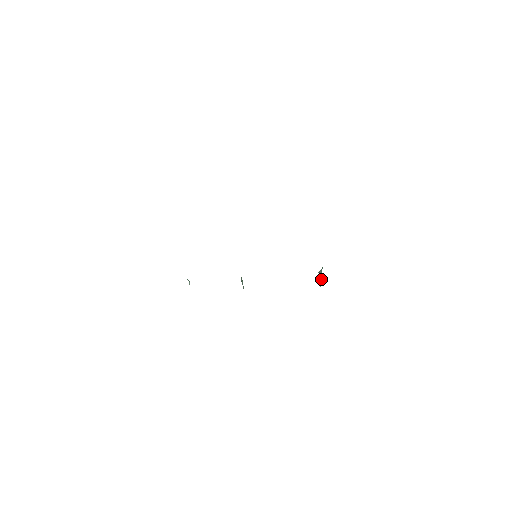
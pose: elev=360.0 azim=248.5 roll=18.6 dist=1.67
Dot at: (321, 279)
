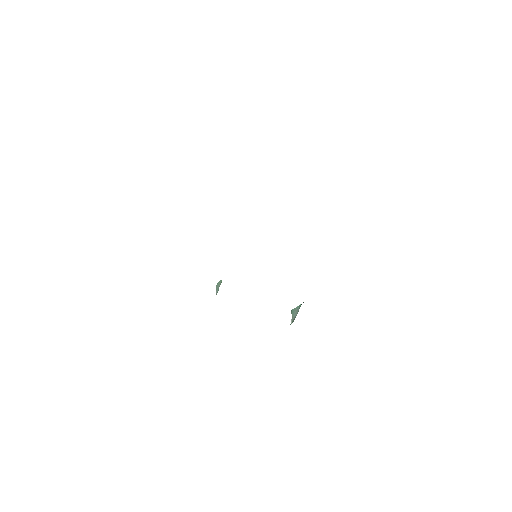
Dot at: (293, 317)
